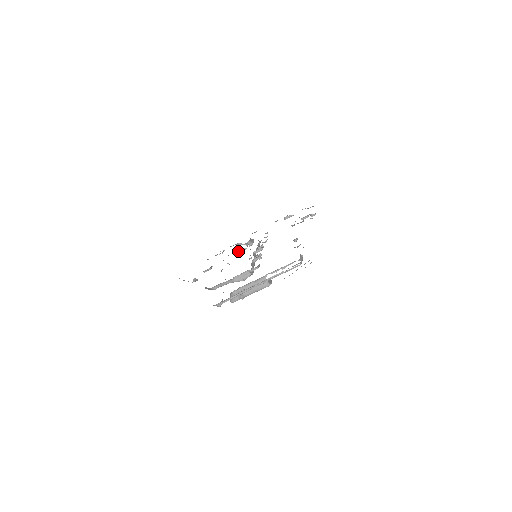
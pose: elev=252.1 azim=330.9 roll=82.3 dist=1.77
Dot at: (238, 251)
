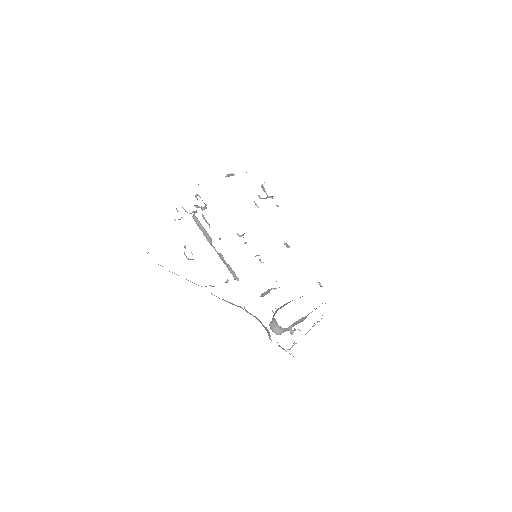
Dot at: (190, 213)
